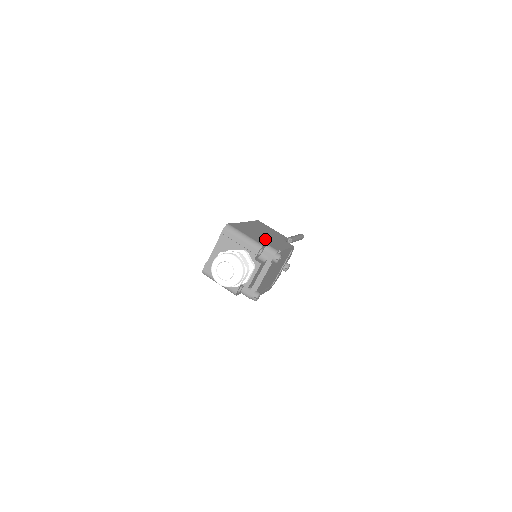
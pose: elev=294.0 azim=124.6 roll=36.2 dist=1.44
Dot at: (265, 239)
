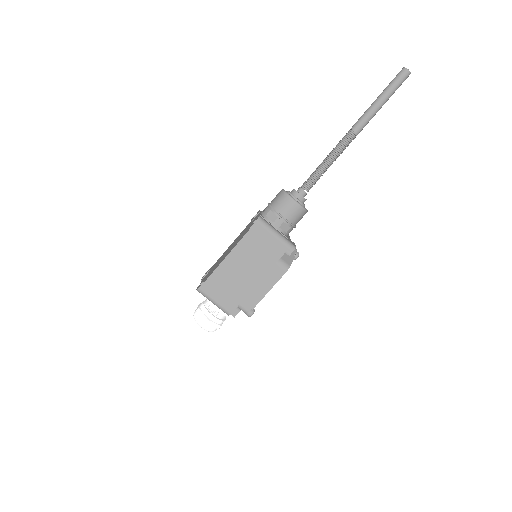
Dot at: (241, 290)
